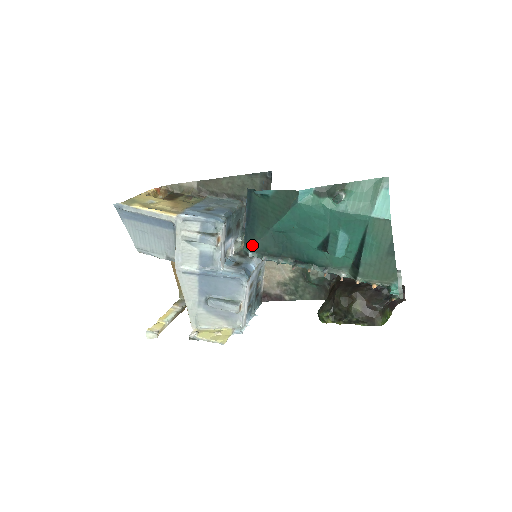
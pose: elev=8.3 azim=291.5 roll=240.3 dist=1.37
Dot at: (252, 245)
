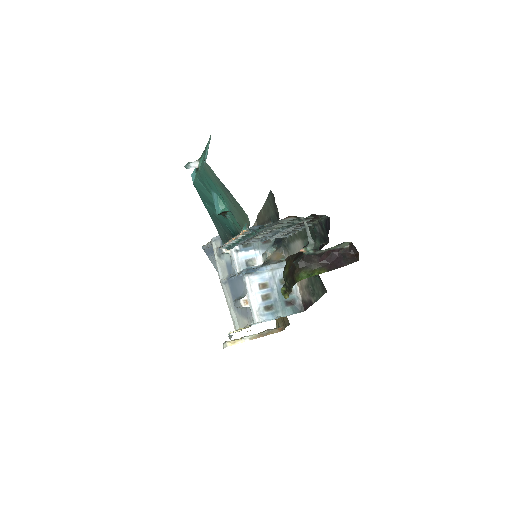
Dot at: (221, 238)
